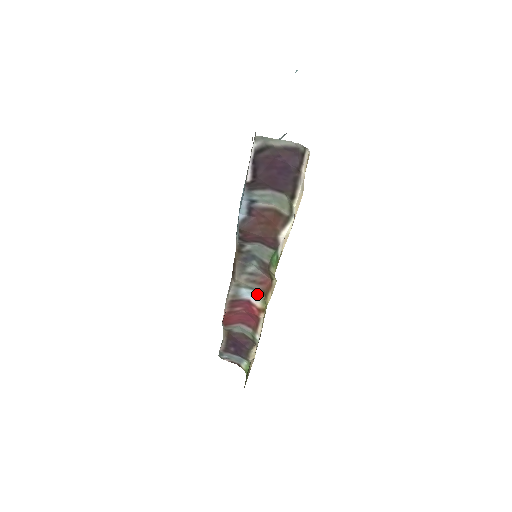
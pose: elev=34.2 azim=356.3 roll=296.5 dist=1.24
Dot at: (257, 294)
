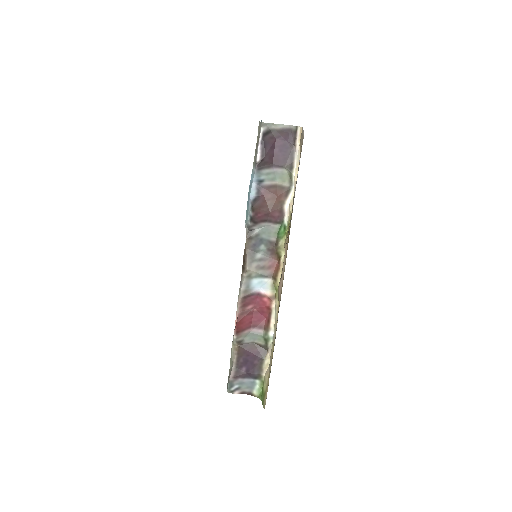
Dot at: (266, 282)
